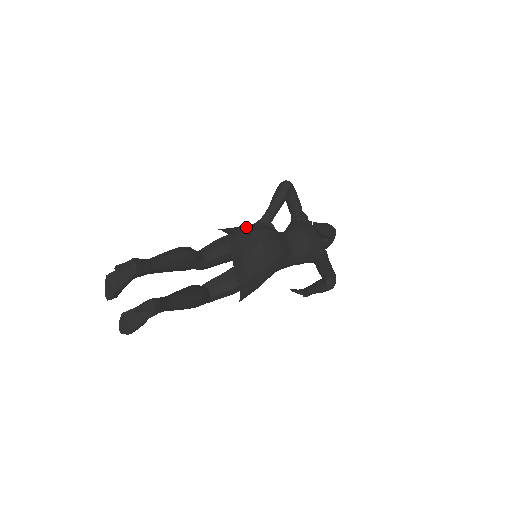
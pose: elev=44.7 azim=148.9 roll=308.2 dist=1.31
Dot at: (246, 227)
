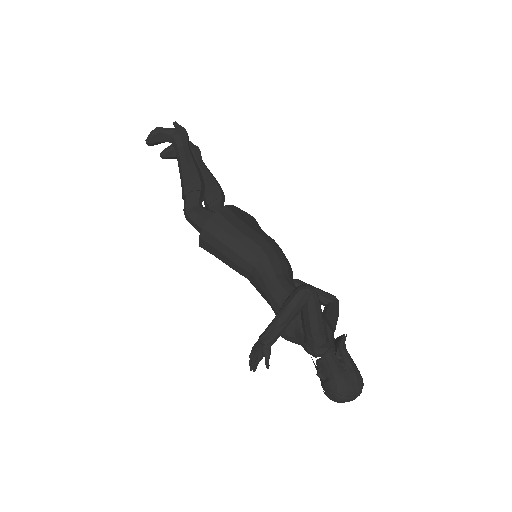
Dot at: occluded
